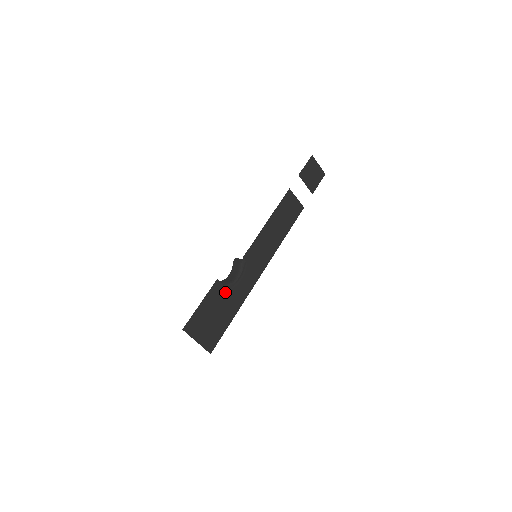
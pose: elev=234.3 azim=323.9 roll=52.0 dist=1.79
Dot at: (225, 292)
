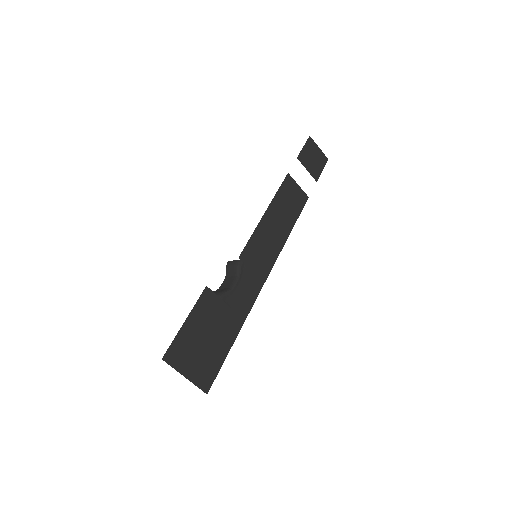
Dot at: (219, 304)
